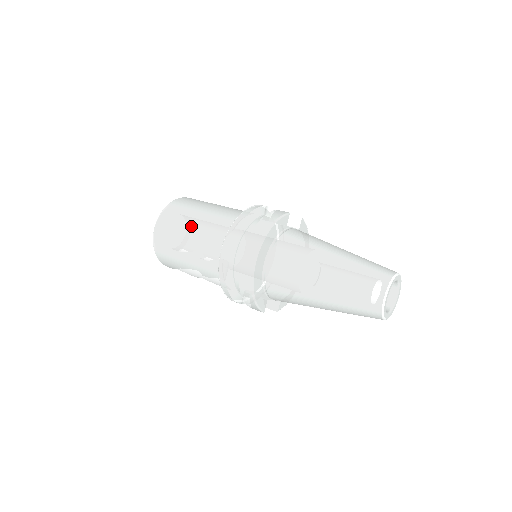
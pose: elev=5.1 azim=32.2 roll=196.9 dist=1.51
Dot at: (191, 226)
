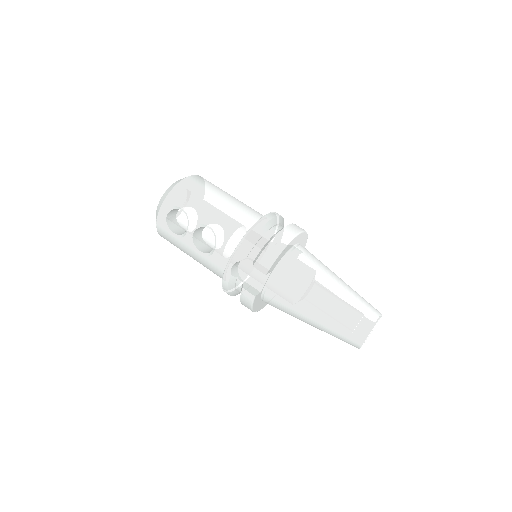
Dot at: occluded
